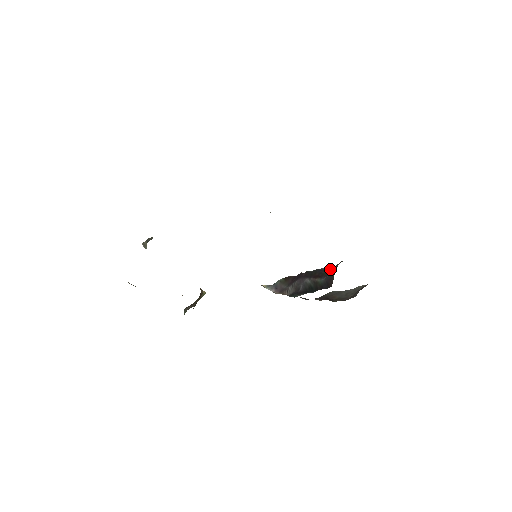
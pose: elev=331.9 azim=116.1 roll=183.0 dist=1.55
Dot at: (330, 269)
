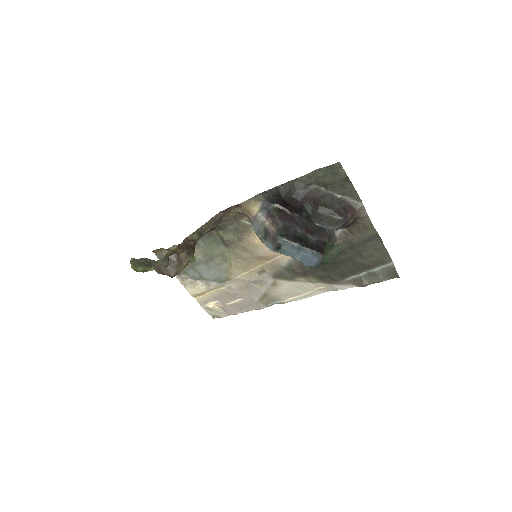
Dot at: (322, 229)
